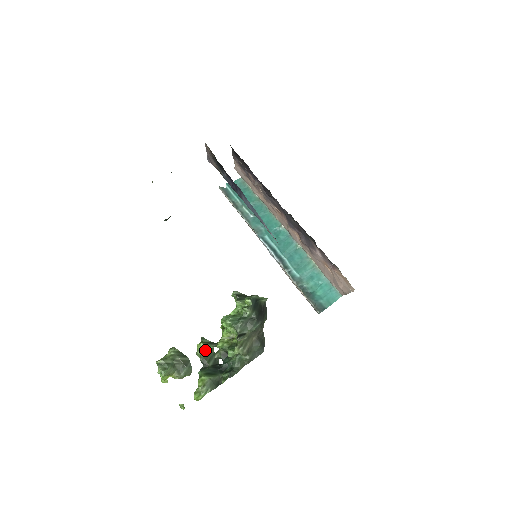
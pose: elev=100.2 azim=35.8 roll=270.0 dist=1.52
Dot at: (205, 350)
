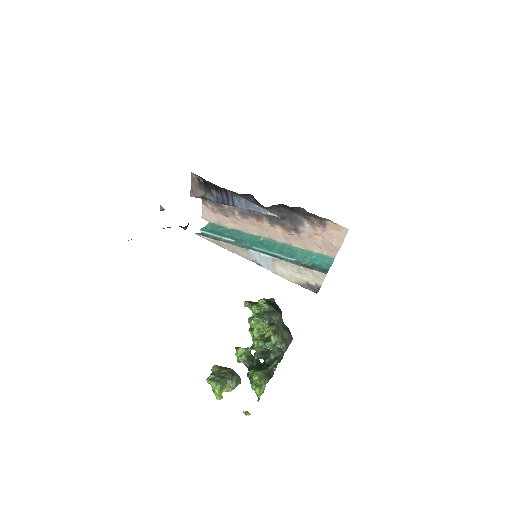
Dot at: (245, 353)
